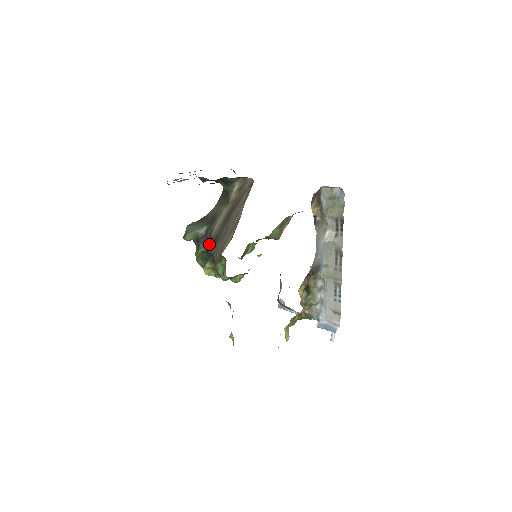
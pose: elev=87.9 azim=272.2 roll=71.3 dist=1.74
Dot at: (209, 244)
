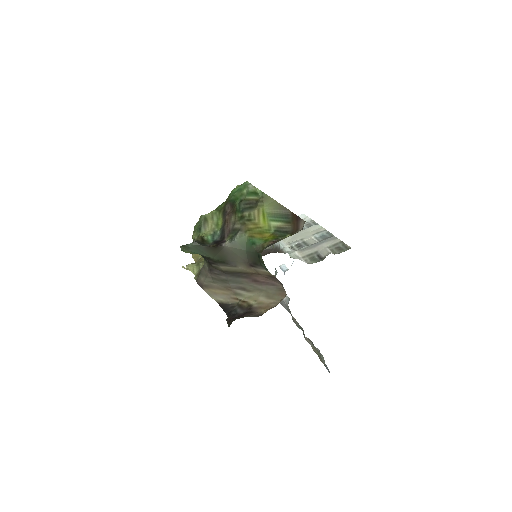
Dot at: (206, 260)
